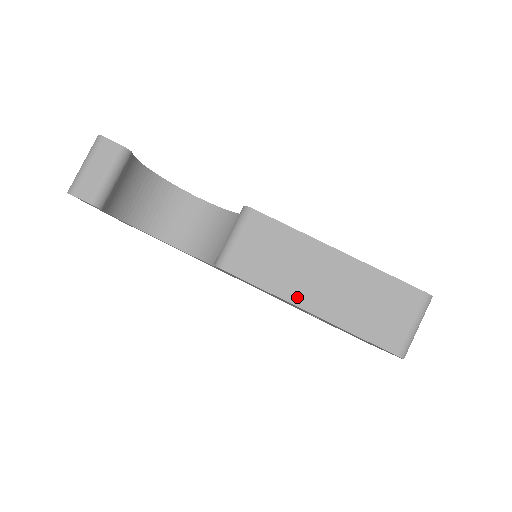
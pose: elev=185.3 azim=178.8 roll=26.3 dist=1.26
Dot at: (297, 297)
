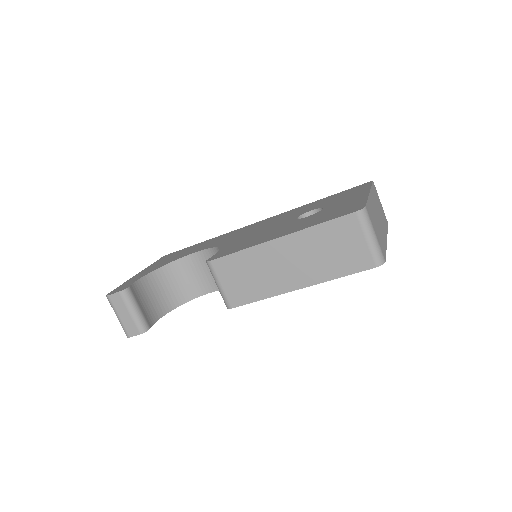
Dot at: (284, 287)
